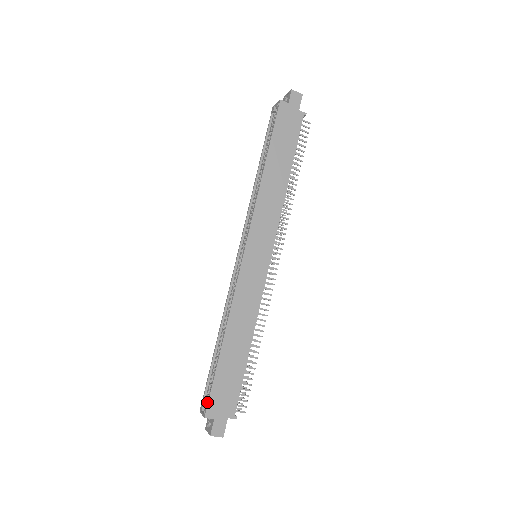
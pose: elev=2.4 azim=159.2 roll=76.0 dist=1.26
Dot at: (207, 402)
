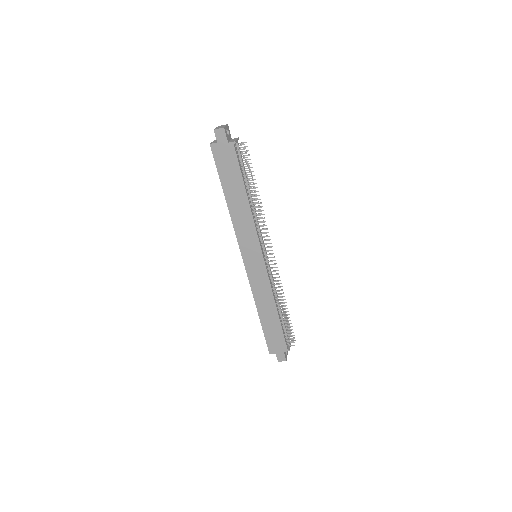
Dot at: (267, 346)
